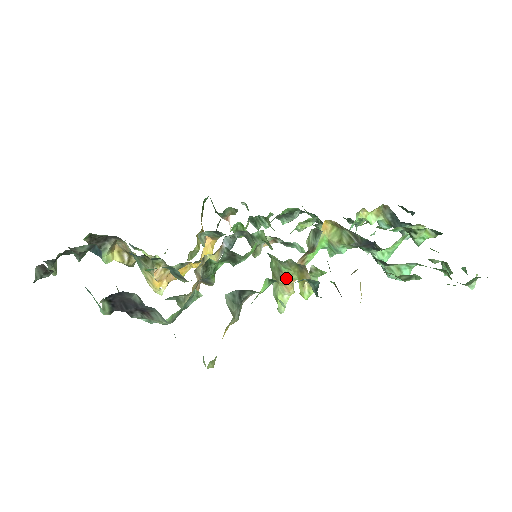
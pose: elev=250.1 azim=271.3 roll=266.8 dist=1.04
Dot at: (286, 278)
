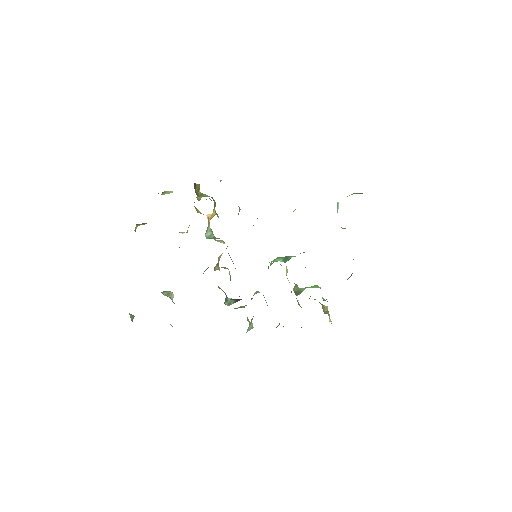
Dot at: occluded
